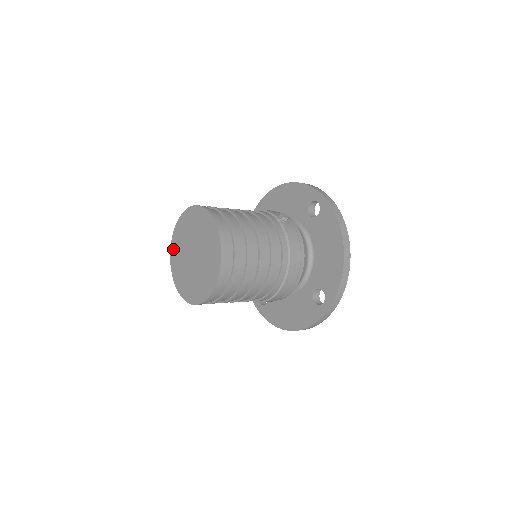
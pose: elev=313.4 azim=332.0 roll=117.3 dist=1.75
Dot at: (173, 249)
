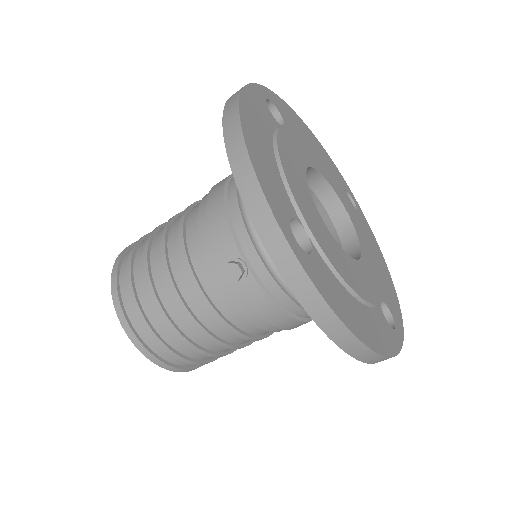
Dot at: occluded
